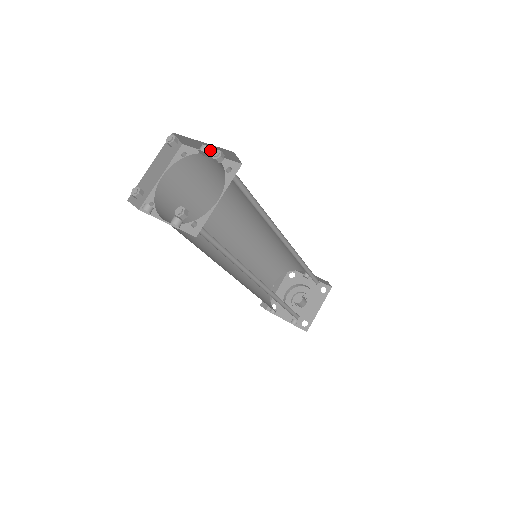
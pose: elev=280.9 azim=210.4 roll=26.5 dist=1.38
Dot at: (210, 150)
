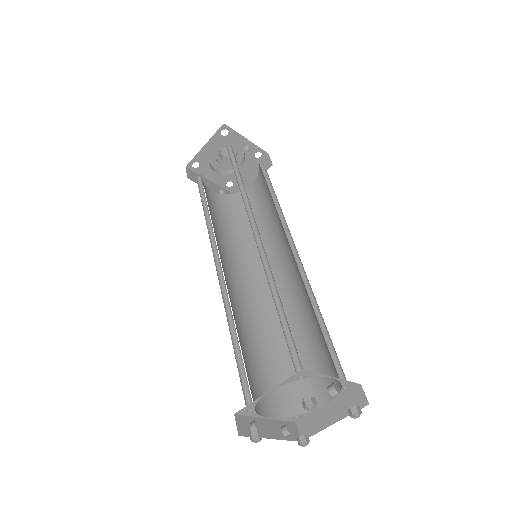
Dot at: occluded
